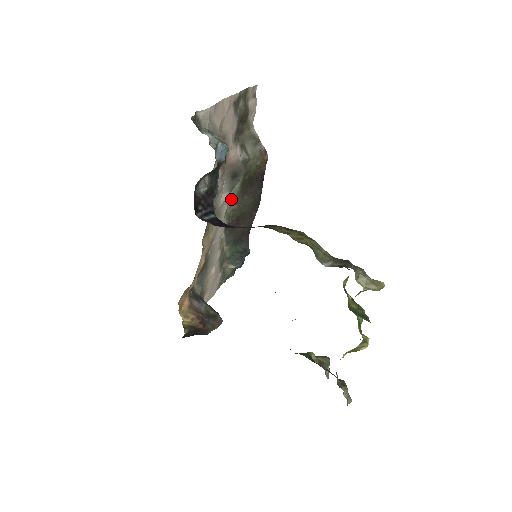
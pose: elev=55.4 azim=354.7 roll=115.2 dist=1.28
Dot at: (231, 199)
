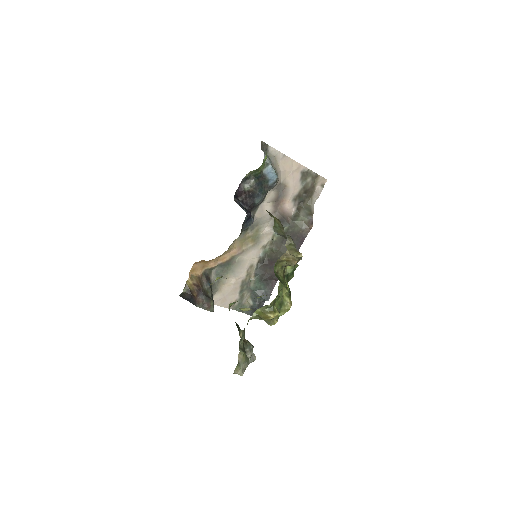
Dot at: (273, 238)
